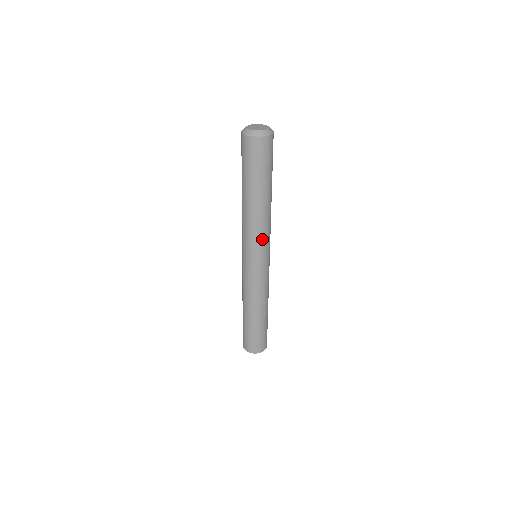
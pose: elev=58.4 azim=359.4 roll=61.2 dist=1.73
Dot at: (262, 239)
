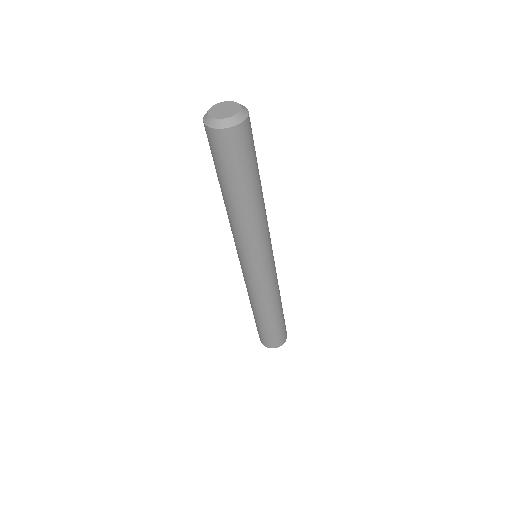
Dot at: (265, 238)
